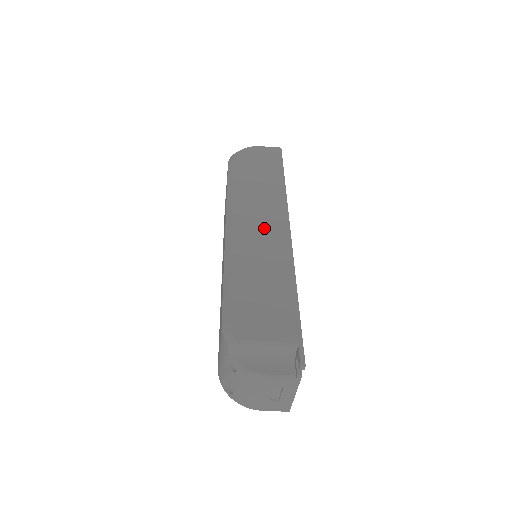
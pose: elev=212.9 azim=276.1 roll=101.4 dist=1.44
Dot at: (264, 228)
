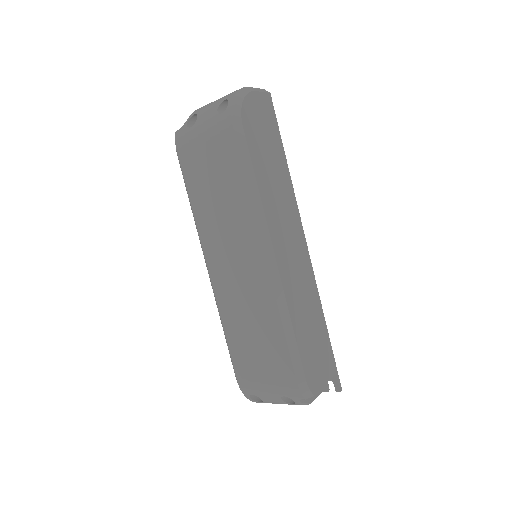
Dot at: (294, 250)
